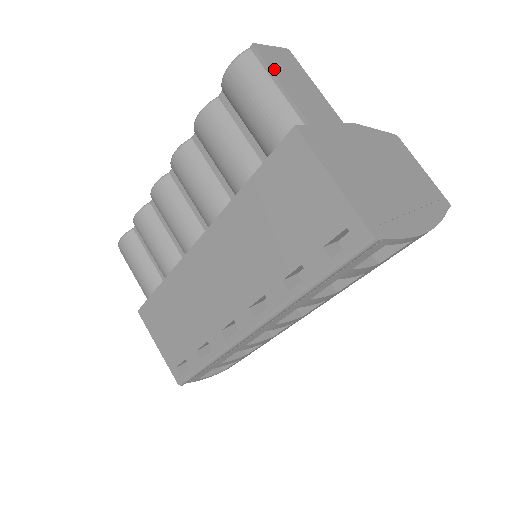
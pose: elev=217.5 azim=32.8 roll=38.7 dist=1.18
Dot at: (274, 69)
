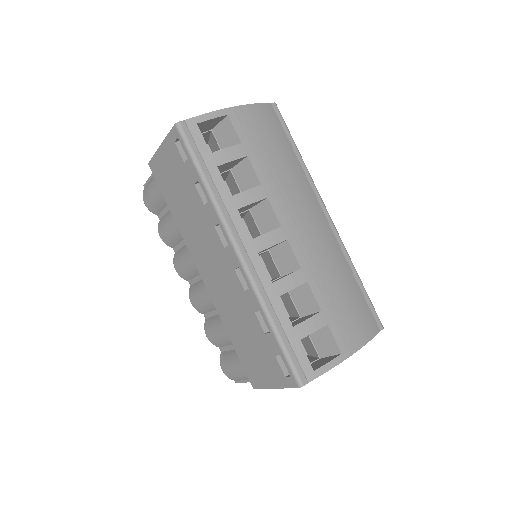
Dot at: occluded
